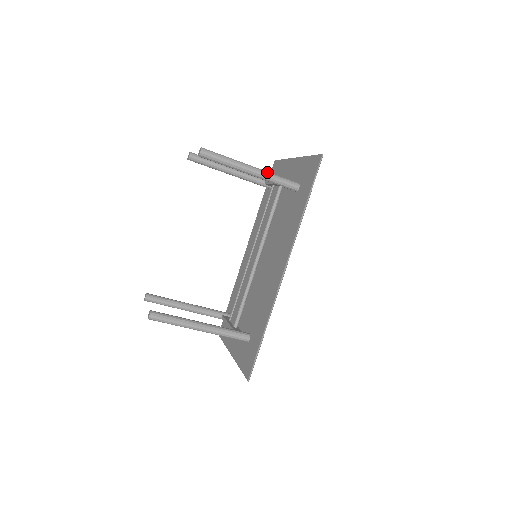
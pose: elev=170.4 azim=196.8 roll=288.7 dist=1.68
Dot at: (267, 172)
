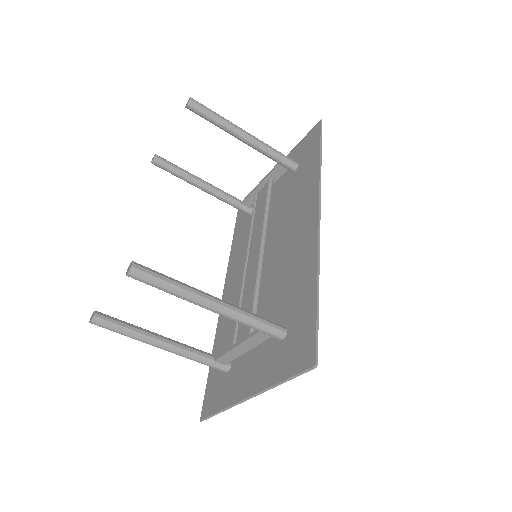
Dot at: (262, 142)
